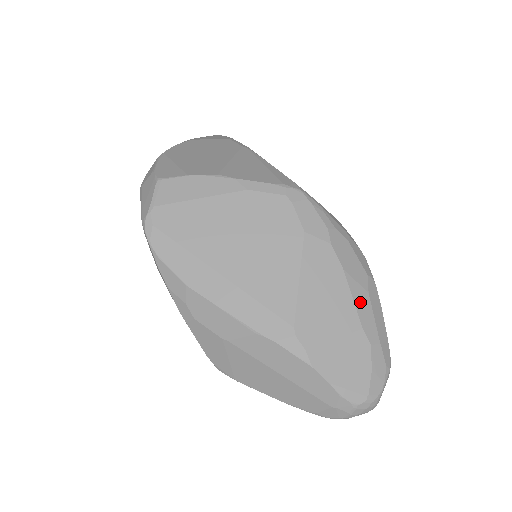
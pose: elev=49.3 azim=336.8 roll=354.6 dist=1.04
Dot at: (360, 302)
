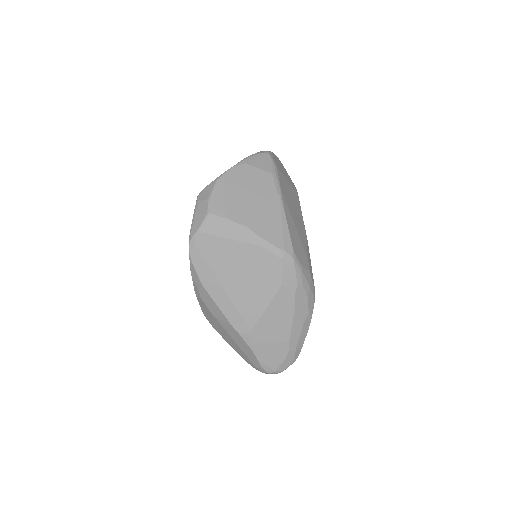
Dot at: (295, 329)
